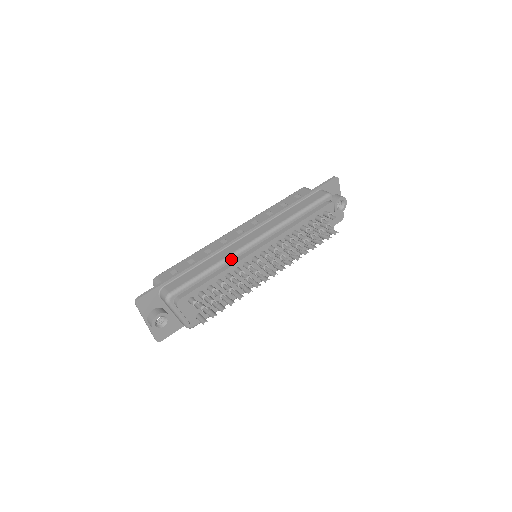
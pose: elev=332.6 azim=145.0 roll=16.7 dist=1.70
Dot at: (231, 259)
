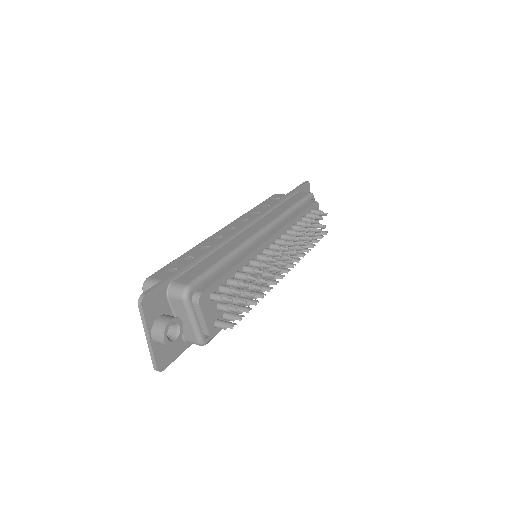
Dot at: (245, 248)
